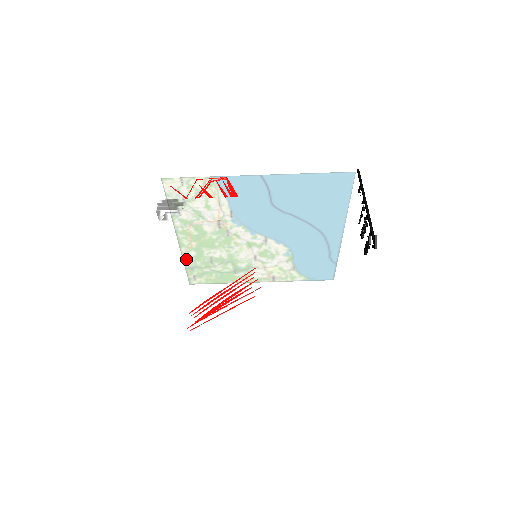
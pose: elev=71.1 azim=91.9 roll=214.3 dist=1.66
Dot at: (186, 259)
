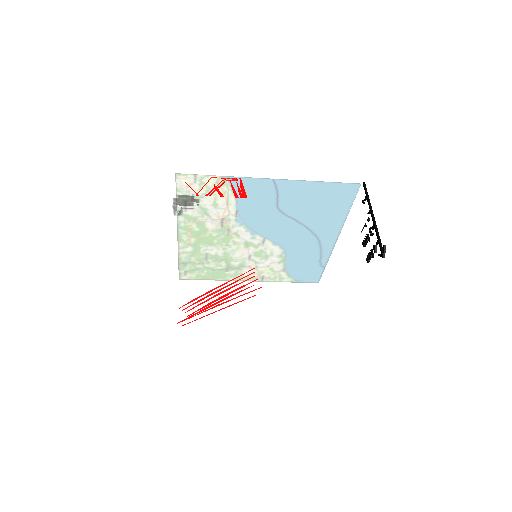
Dot at: (190, 255)
